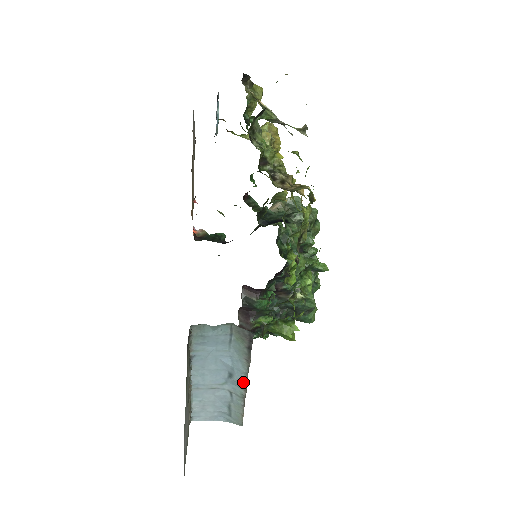
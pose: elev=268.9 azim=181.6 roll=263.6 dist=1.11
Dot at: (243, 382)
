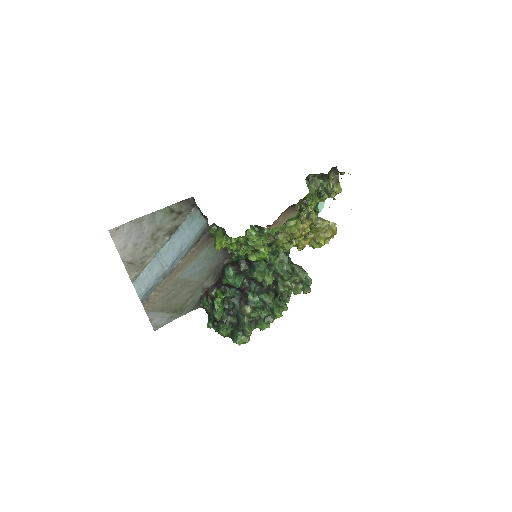
Dot at: (175, 264)
